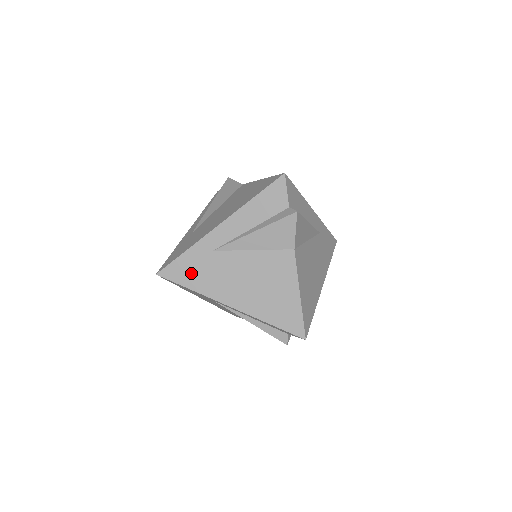
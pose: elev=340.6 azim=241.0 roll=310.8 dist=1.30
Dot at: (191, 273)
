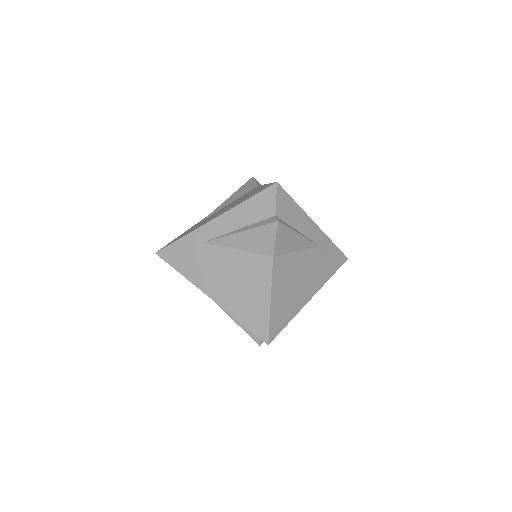
Dot at: (182, 258)
